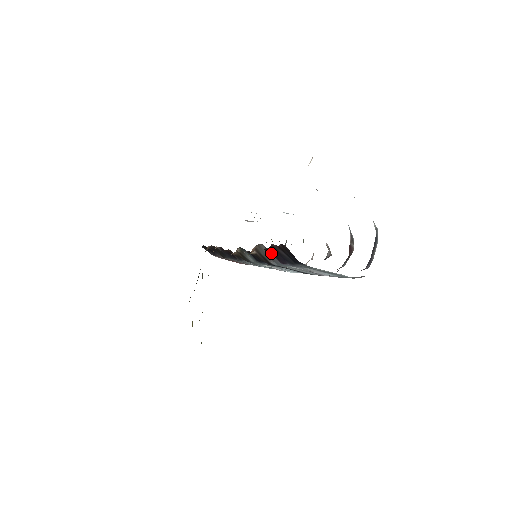
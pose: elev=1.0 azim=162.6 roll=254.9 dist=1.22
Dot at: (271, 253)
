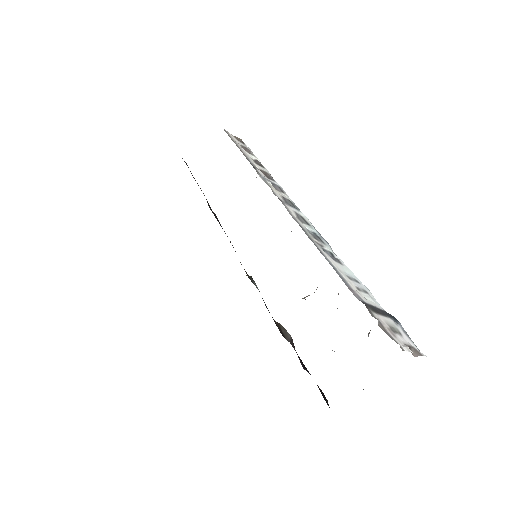
Dot at: occluded
